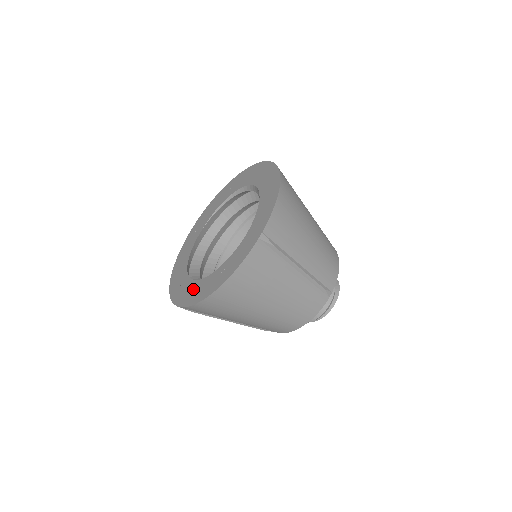
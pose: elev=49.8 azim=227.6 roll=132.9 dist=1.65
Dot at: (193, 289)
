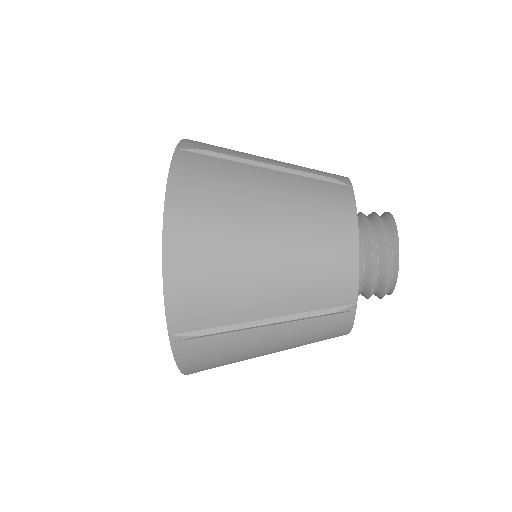
Dot at: occluded
